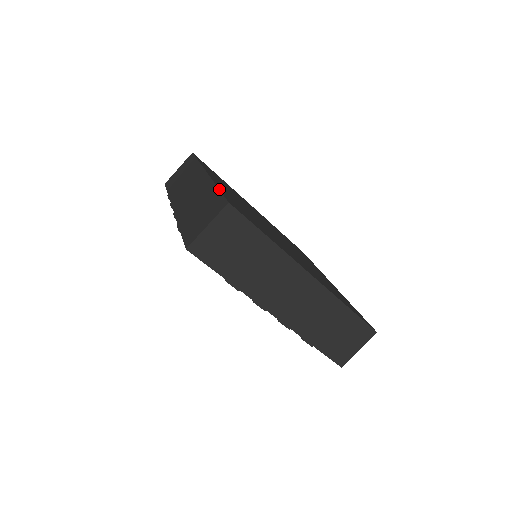
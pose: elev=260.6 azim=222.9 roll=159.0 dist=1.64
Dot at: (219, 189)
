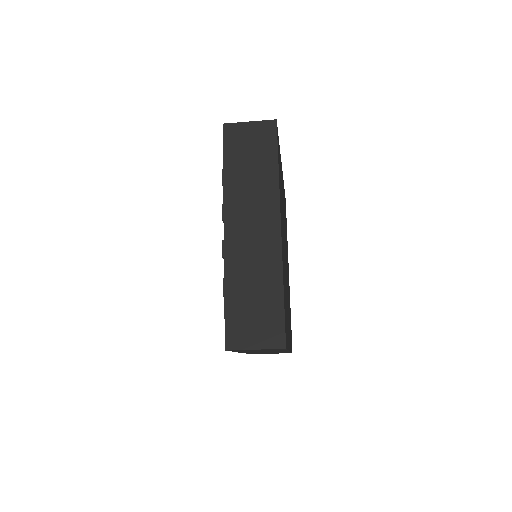
Dot at: occluded
